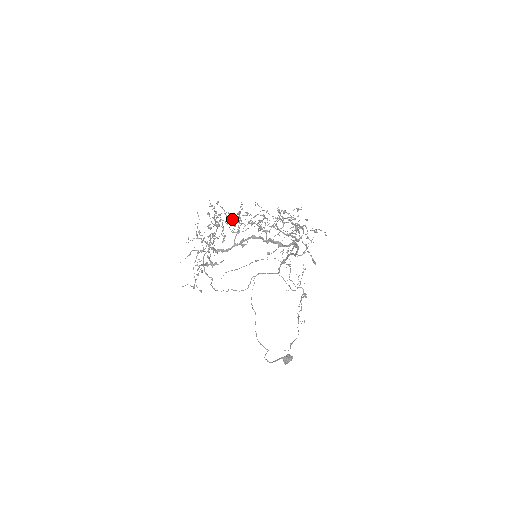
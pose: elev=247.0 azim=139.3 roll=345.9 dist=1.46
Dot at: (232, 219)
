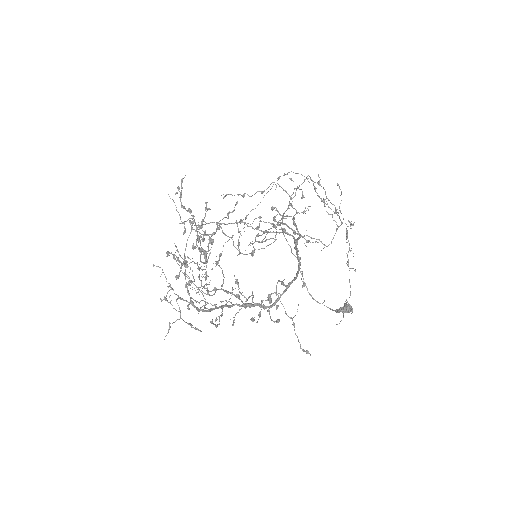
Dot at: (201, 239)
